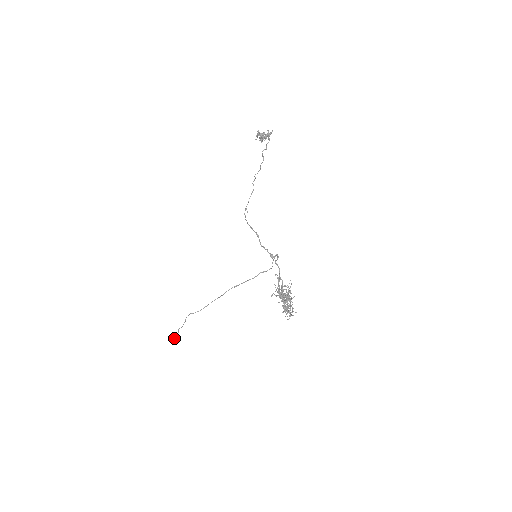
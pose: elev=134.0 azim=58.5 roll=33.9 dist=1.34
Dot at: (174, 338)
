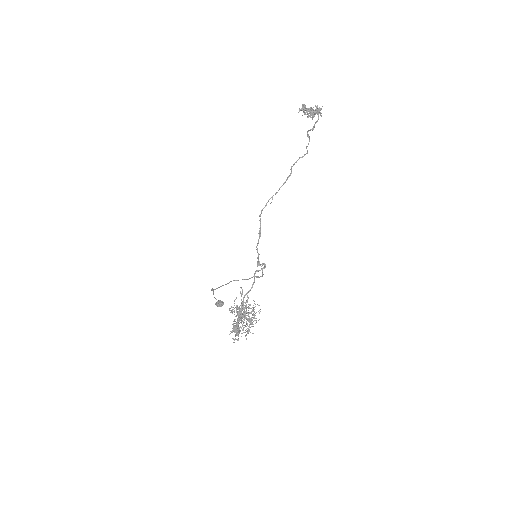
Dot at: occluded
